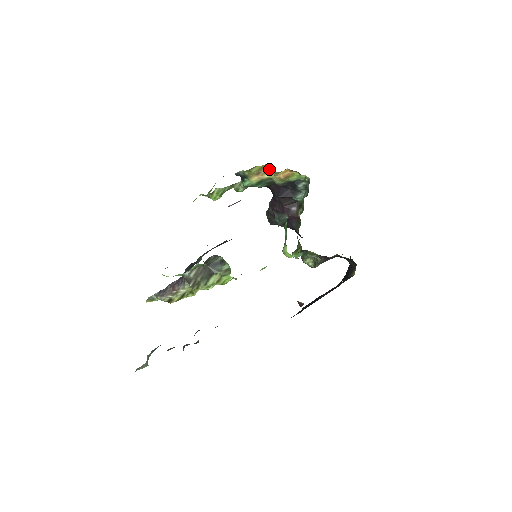
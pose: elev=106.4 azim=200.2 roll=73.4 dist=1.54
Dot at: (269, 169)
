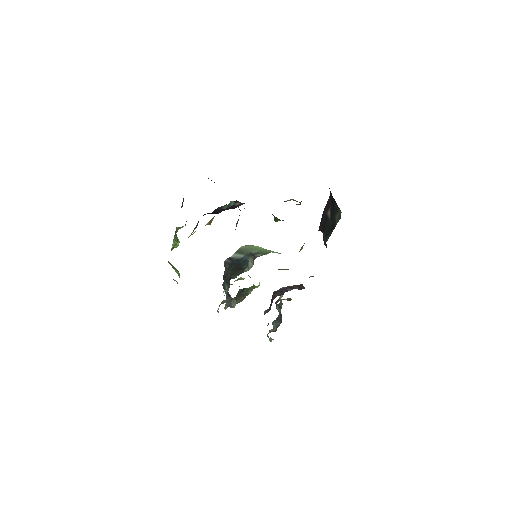
Dot at: occluded
